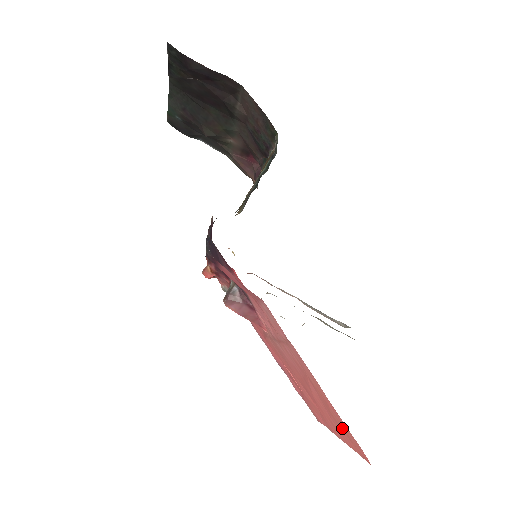
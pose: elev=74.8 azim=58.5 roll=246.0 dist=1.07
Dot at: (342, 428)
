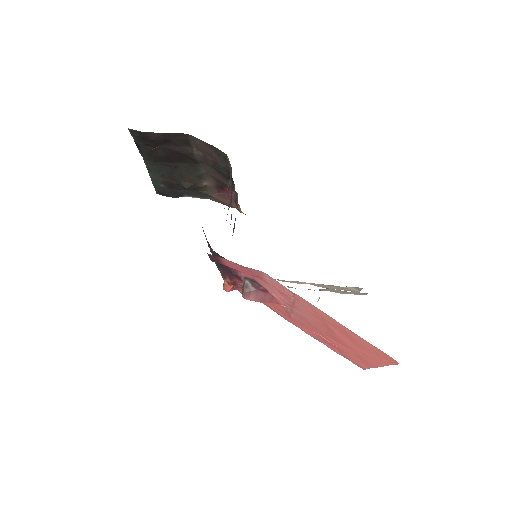
Dot at: (368, 348)
